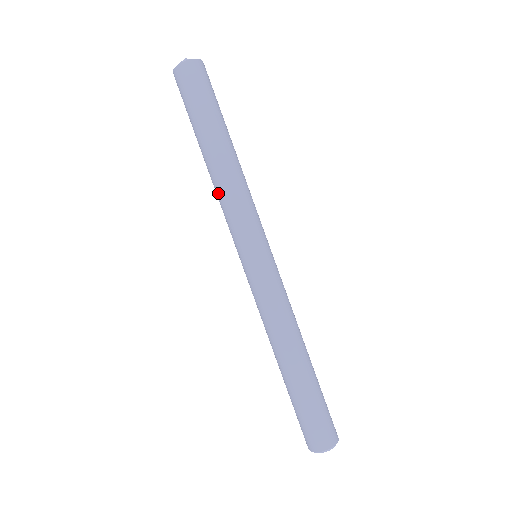
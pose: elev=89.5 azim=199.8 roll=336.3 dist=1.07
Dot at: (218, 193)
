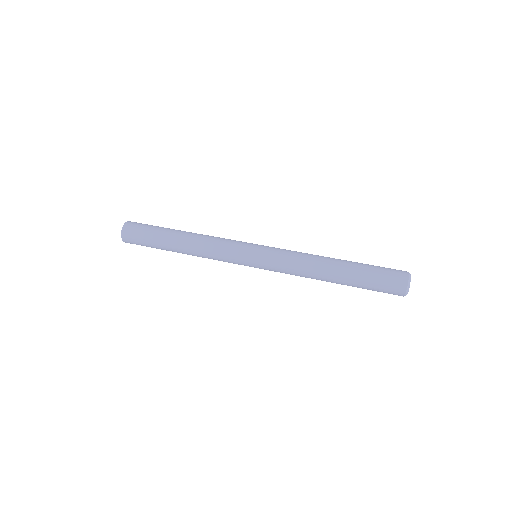
Dot at: (204, 251)
